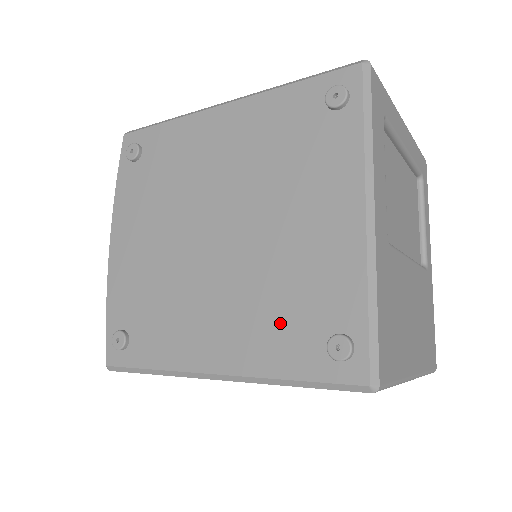
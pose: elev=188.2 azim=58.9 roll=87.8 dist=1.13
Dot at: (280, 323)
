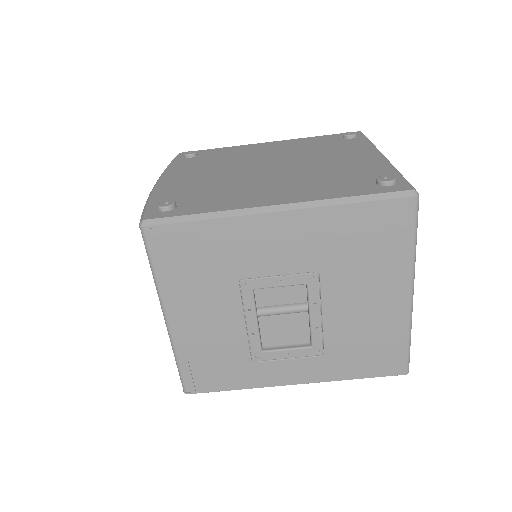
Dot at: (334, 183)
